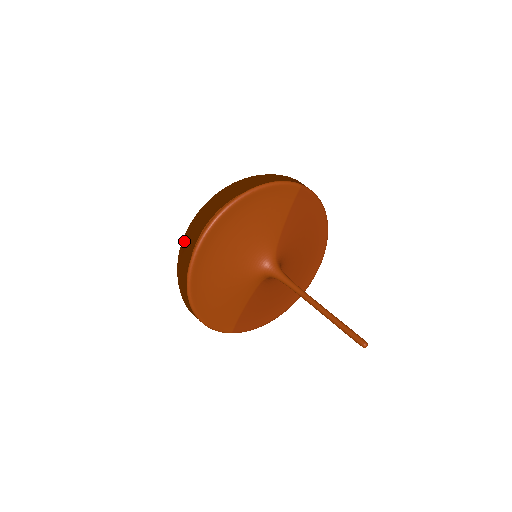
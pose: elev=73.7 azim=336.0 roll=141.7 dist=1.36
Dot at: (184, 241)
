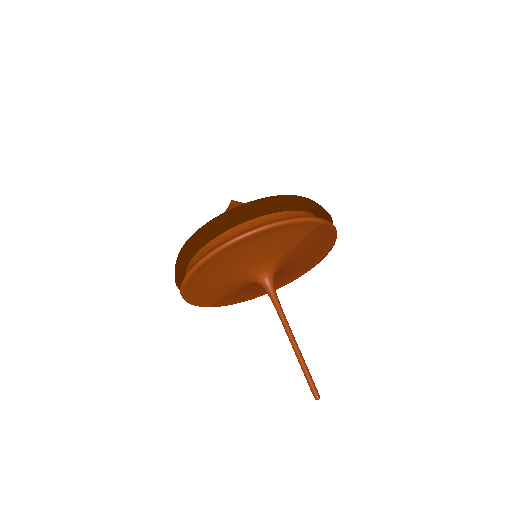
Dot at: (192, 244)
